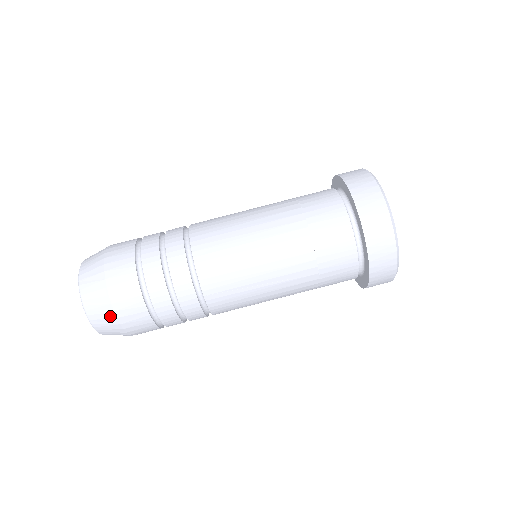
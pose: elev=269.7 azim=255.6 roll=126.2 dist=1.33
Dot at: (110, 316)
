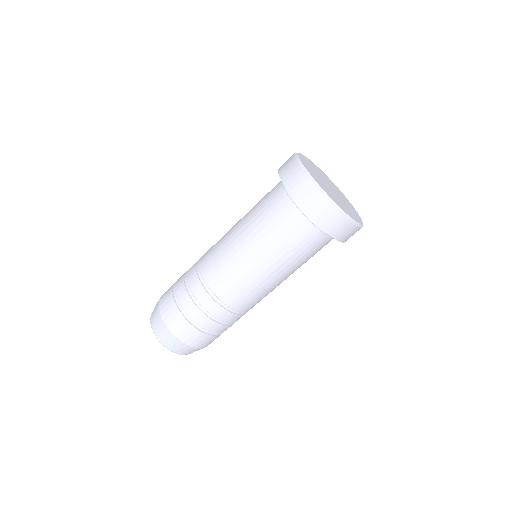
Dot at: (196, 350)
